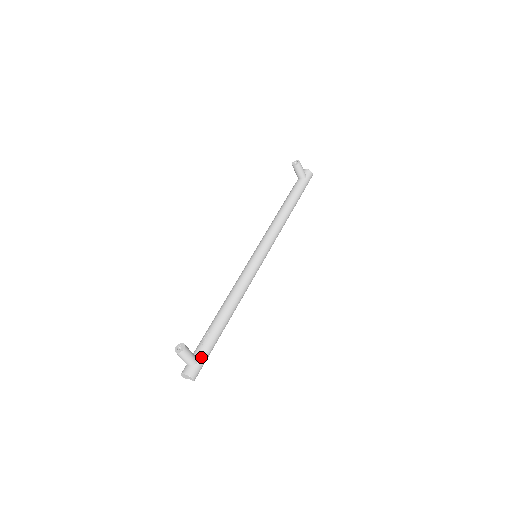
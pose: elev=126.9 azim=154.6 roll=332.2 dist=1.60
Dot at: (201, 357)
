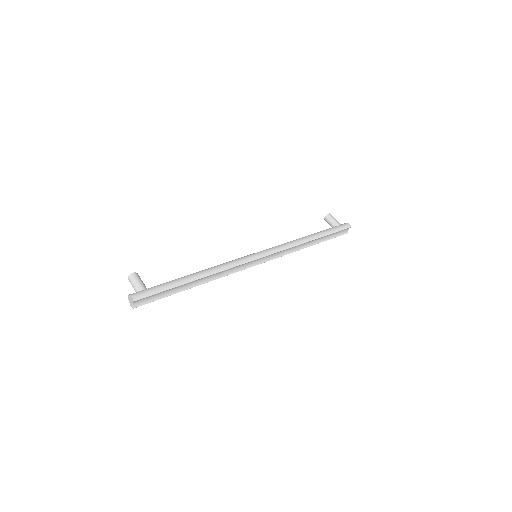
Dot at: (151, 288)
